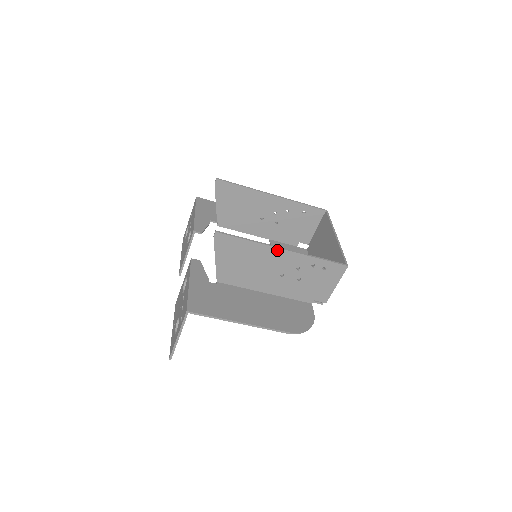
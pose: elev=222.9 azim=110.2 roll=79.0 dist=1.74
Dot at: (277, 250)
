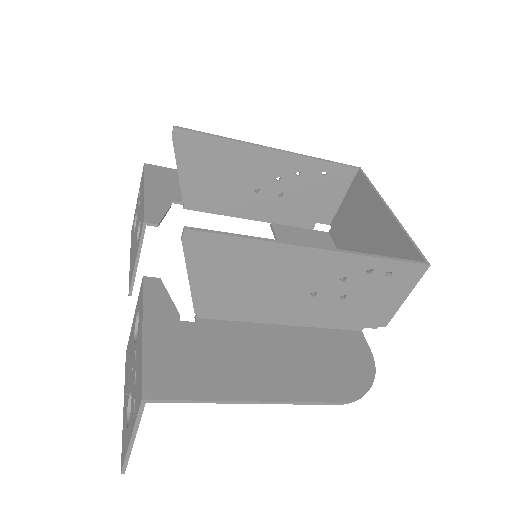
Dot at: (306, 251)
